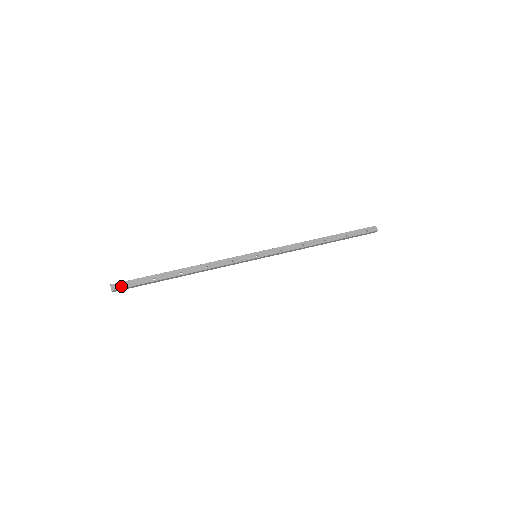
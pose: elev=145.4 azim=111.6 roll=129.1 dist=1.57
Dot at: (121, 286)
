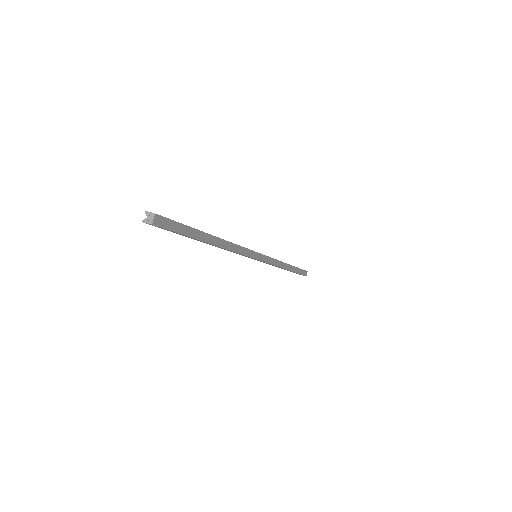
Dot at: (161, 216)
